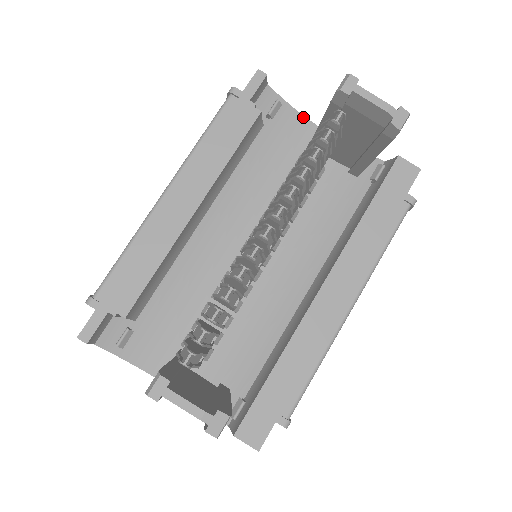
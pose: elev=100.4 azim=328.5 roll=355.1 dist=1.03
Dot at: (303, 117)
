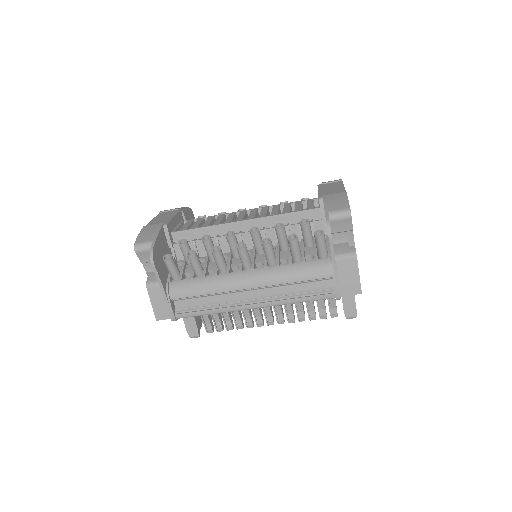
Dot at: occluded
